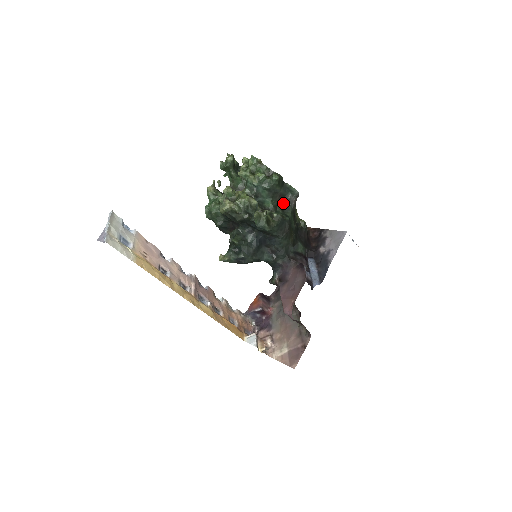
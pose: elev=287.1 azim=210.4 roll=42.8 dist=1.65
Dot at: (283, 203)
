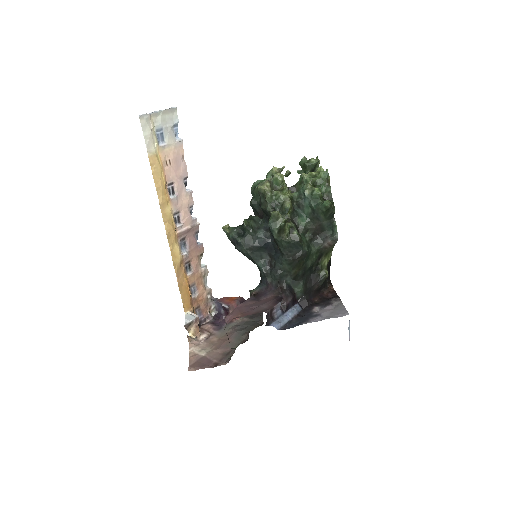
Dot at: (318, 235)
